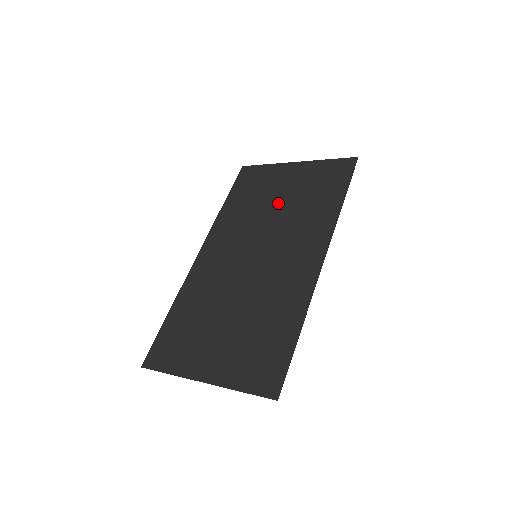
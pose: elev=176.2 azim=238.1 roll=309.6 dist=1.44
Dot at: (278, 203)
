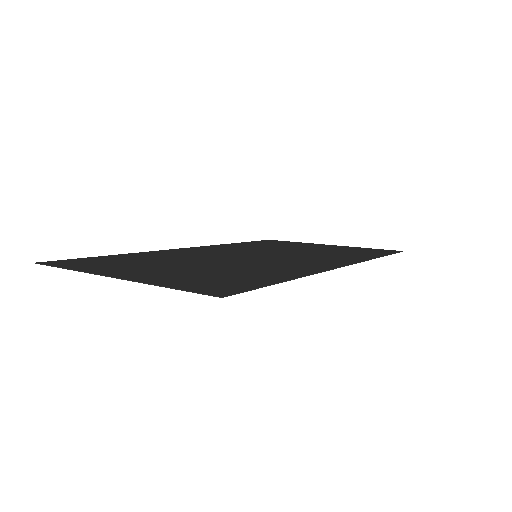
Dot at: (300, 249)
